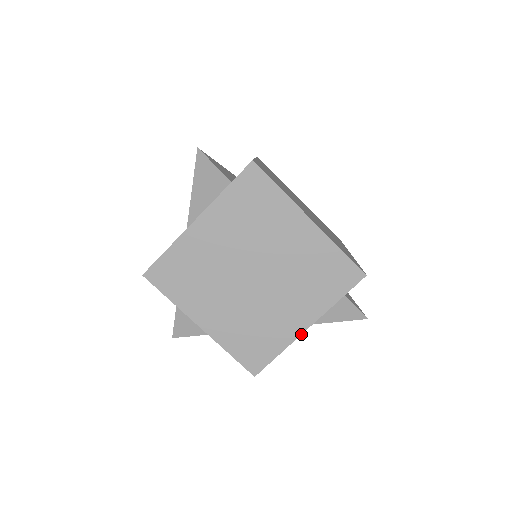
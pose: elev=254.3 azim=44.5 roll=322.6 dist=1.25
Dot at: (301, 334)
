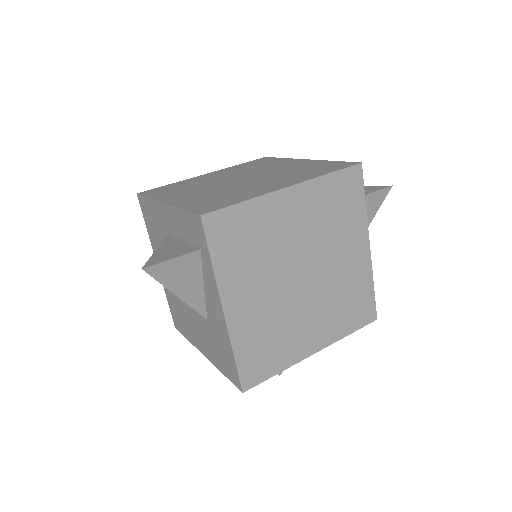
Dot at: (370, 257)
